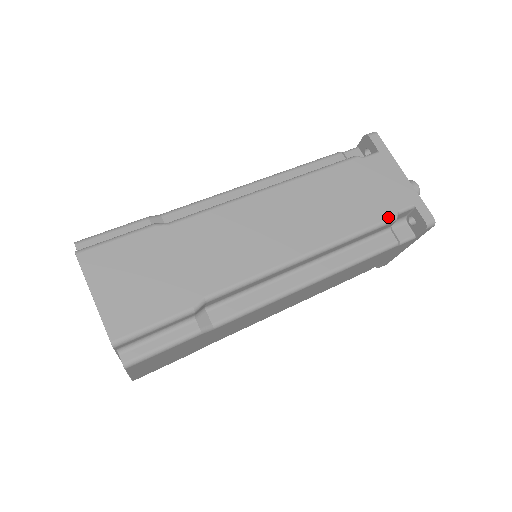
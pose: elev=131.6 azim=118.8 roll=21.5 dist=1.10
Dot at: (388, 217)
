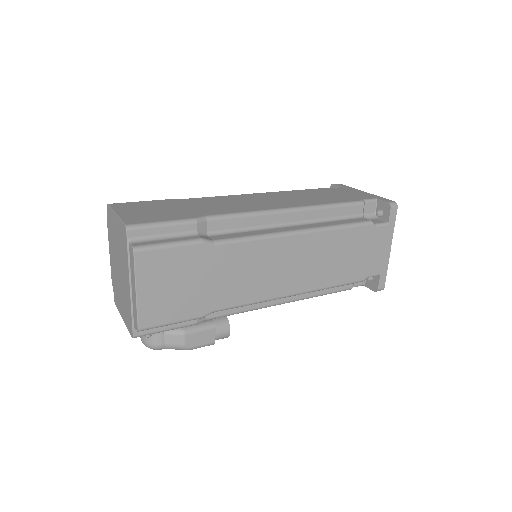
Dot at: (355, 200)
